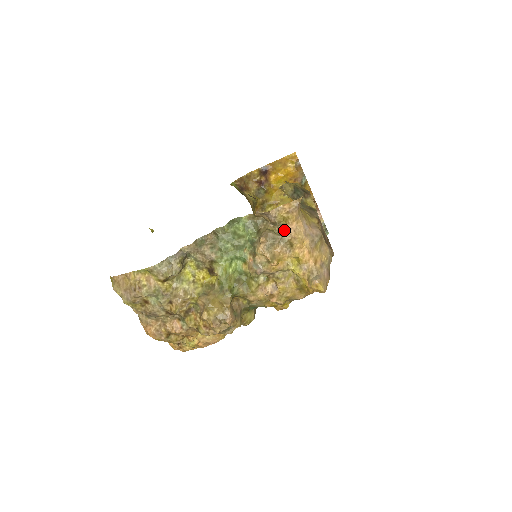
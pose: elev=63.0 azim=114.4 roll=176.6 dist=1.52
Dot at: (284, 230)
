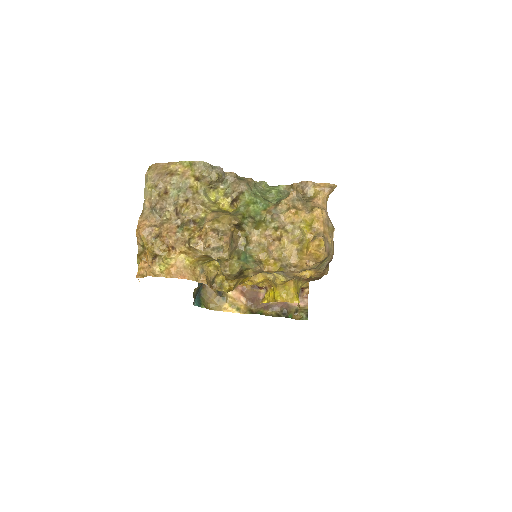
Dot at: (311, 201)
